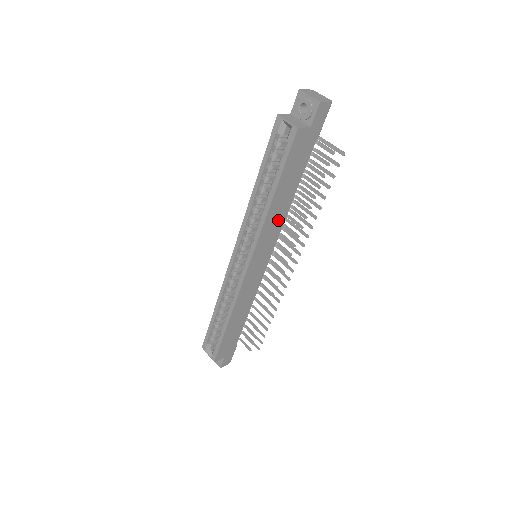
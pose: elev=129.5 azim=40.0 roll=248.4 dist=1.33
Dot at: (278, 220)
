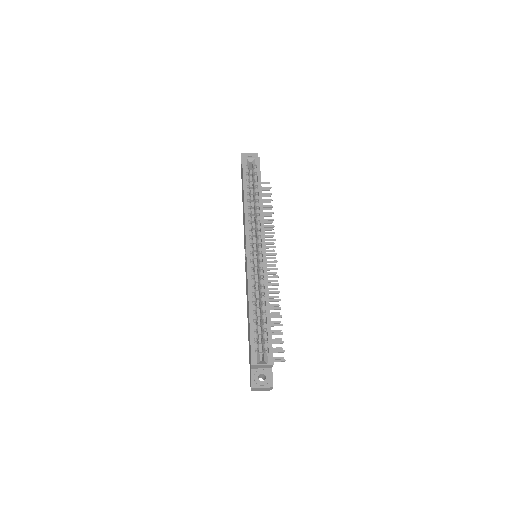
Dot at: occluded
